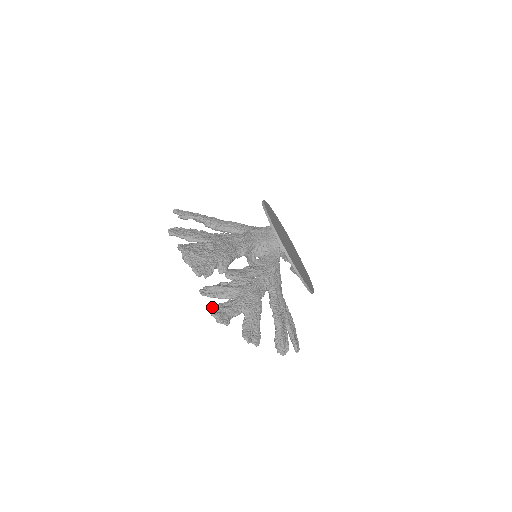
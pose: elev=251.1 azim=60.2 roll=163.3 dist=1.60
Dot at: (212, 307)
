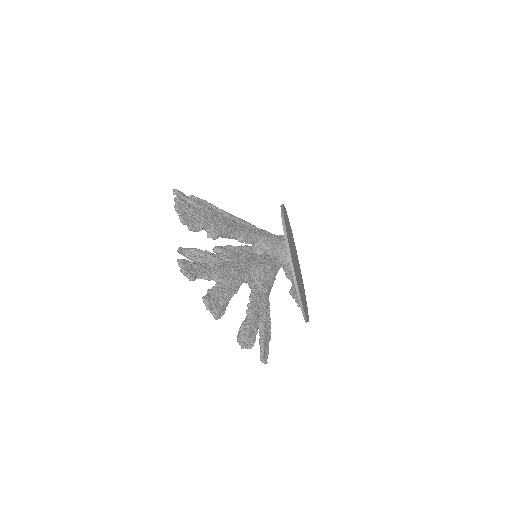
Dot at: occluded
